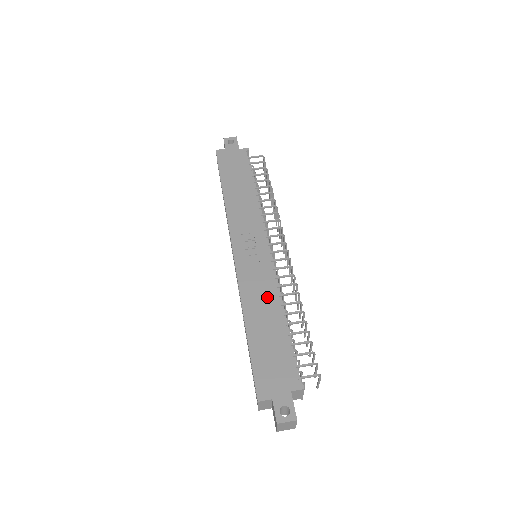
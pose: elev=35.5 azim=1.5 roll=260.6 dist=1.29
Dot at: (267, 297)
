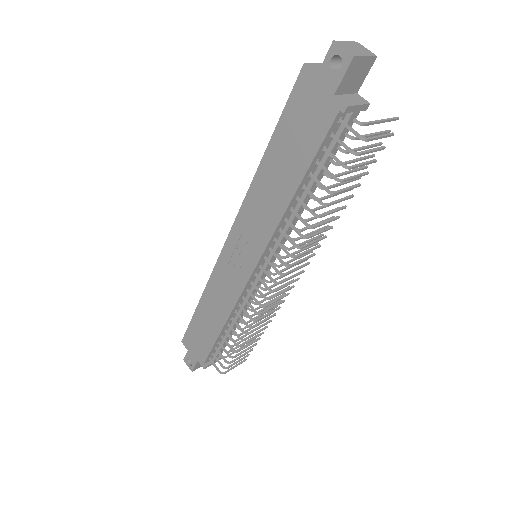
Dot at: (222, 306)
